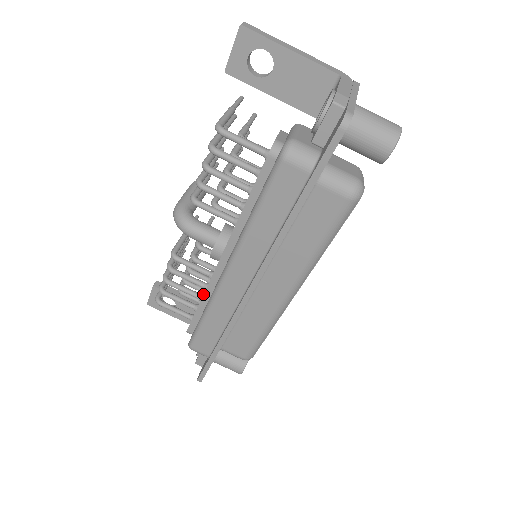
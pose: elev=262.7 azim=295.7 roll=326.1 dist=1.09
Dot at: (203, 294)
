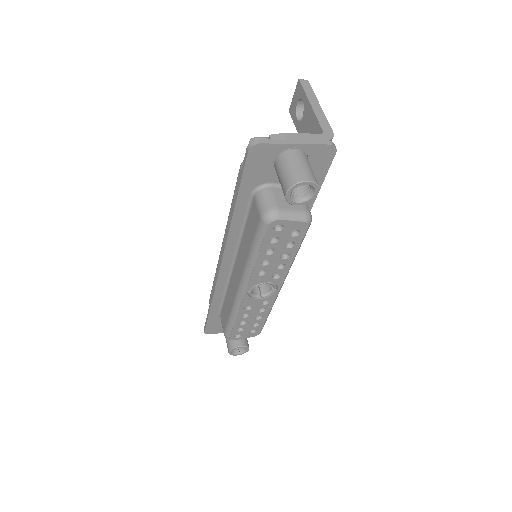
Dot at: occluded
